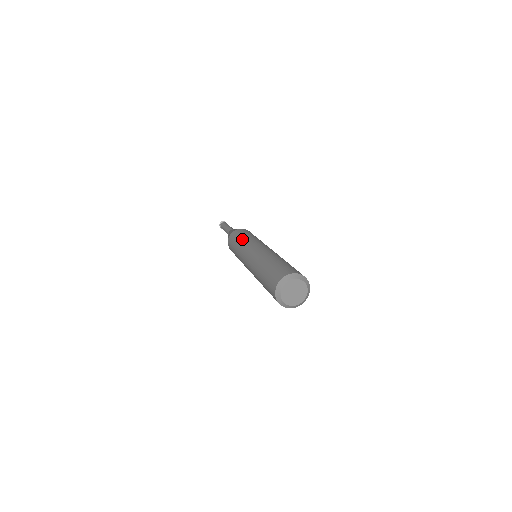
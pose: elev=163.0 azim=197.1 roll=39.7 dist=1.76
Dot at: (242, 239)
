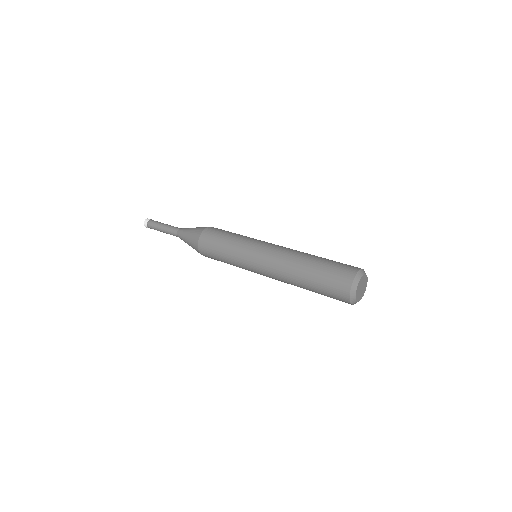
Dot at: (235, 237)
